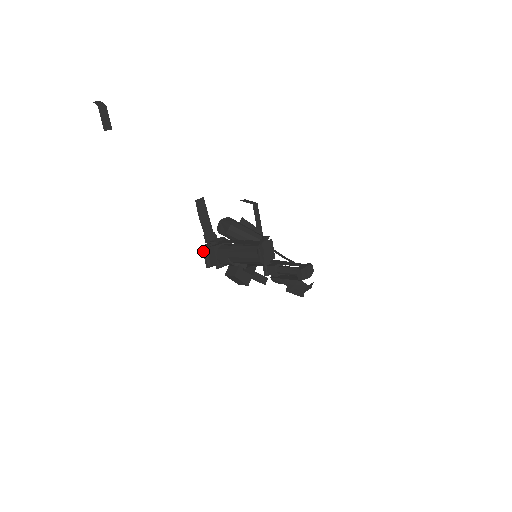
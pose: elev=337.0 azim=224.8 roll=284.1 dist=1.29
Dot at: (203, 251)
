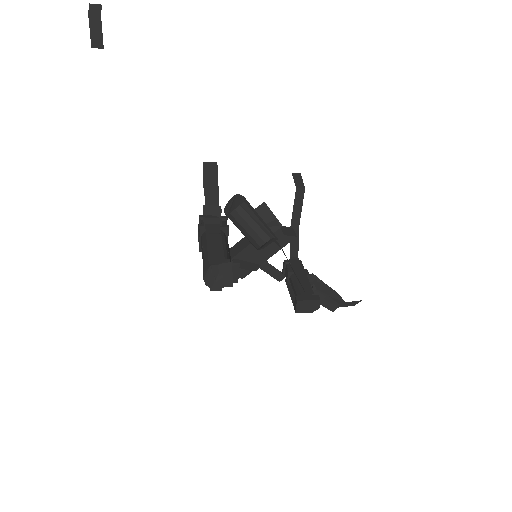
Dot at: occluded
